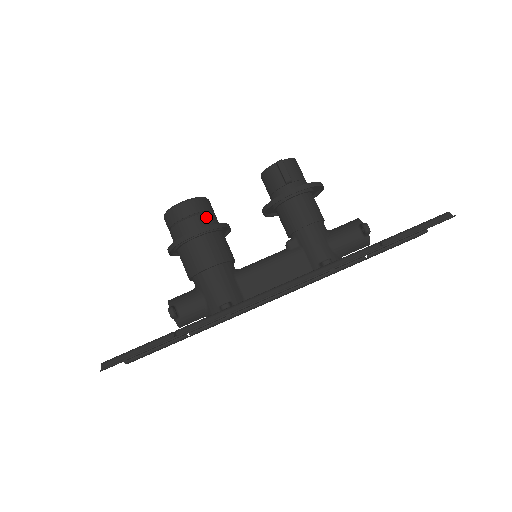
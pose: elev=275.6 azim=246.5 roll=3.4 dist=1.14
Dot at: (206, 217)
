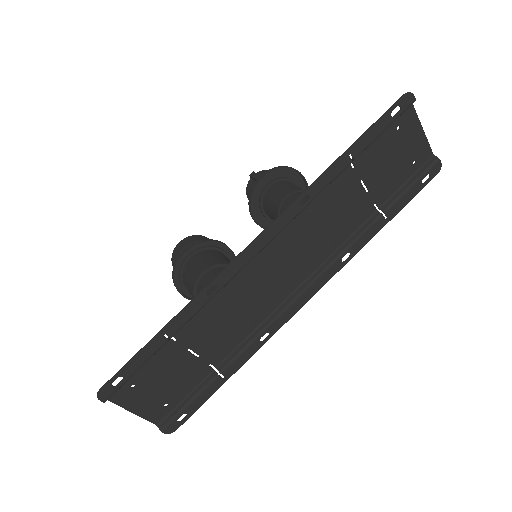
Dot at: occluded
